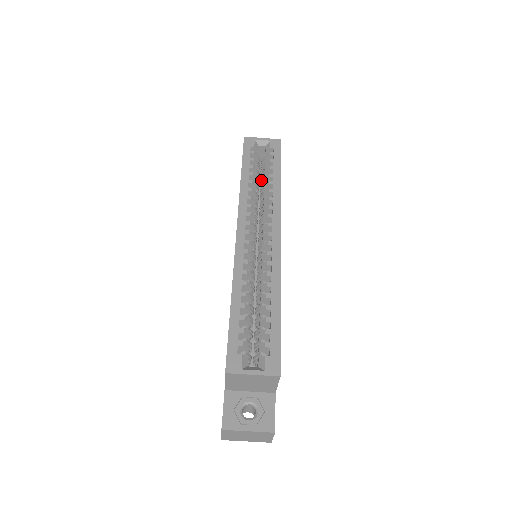
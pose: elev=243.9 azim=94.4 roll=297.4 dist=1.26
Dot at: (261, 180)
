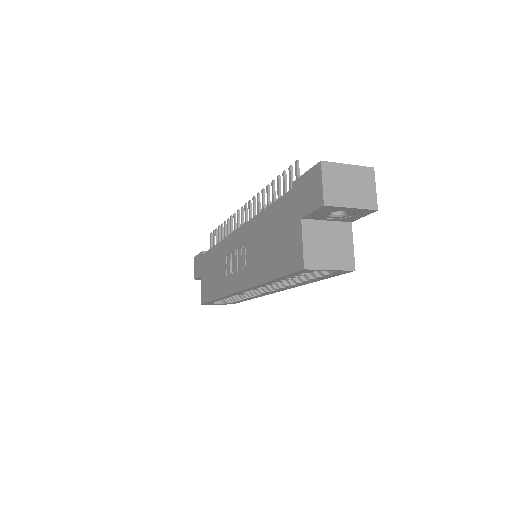
Dot at: occluded
